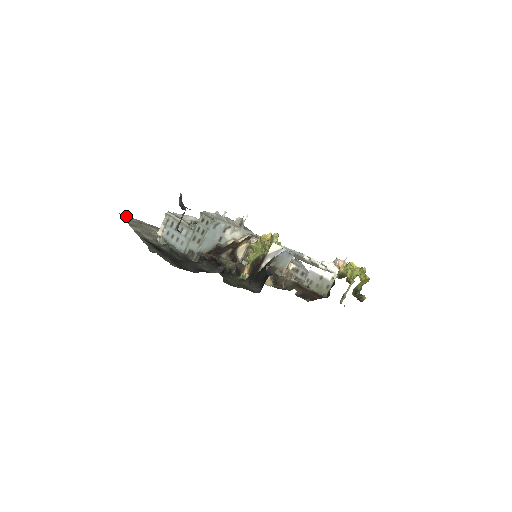
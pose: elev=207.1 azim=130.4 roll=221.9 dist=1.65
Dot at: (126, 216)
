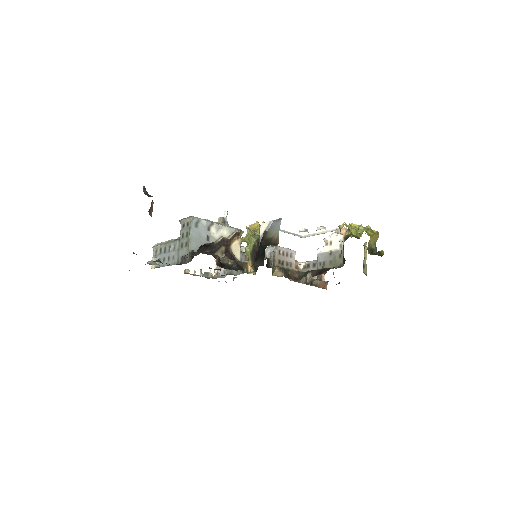
Dot at: occluded
